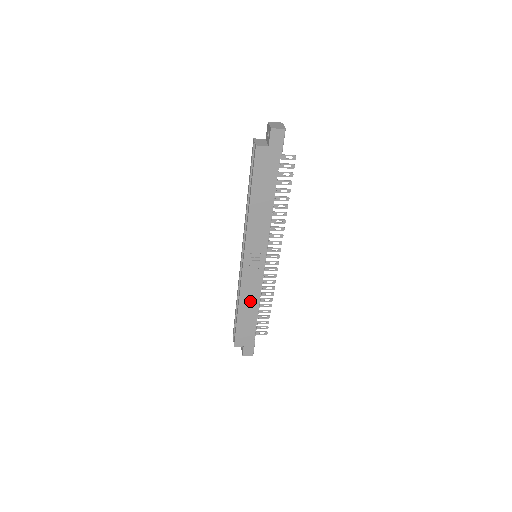
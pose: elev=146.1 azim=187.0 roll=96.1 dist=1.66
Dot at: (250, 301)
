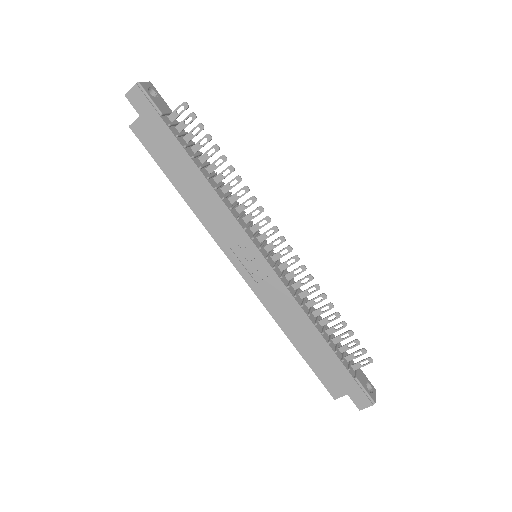
Dot at: (295, 321)
